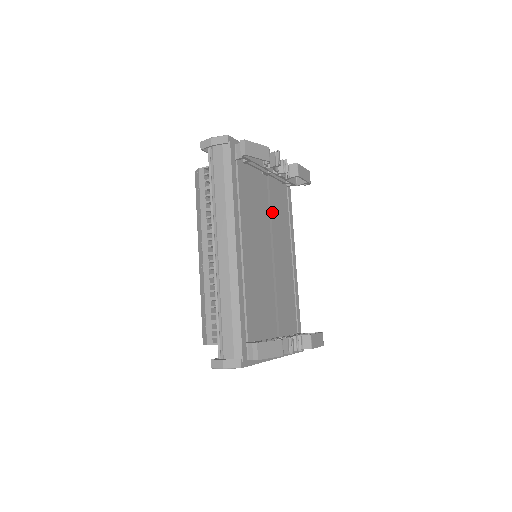
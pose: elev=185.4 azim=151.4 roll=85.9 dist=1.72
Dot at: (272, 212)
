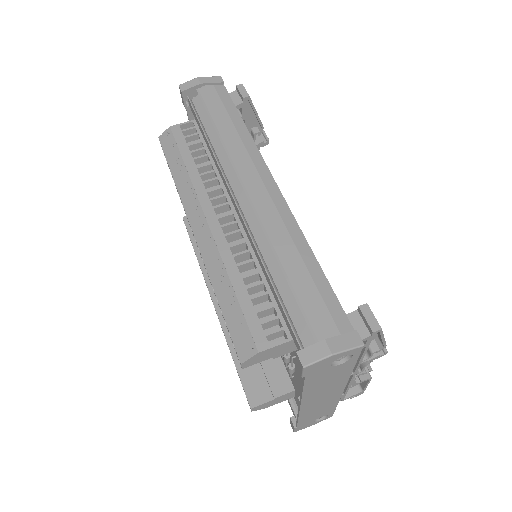
Dot at: occluded
